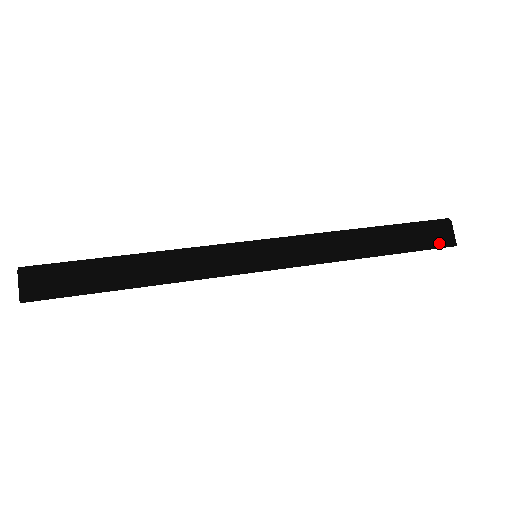
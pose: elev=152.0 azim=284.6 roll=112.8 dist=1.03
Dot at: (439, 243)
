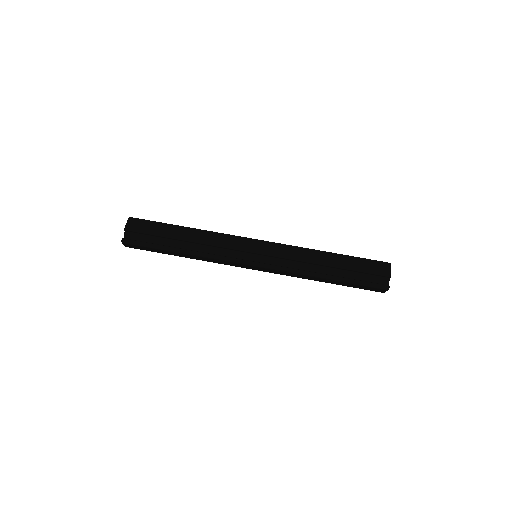
Dot at: (372, 290)
